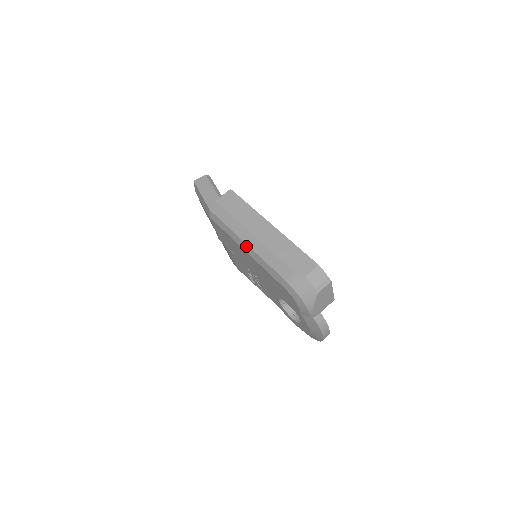
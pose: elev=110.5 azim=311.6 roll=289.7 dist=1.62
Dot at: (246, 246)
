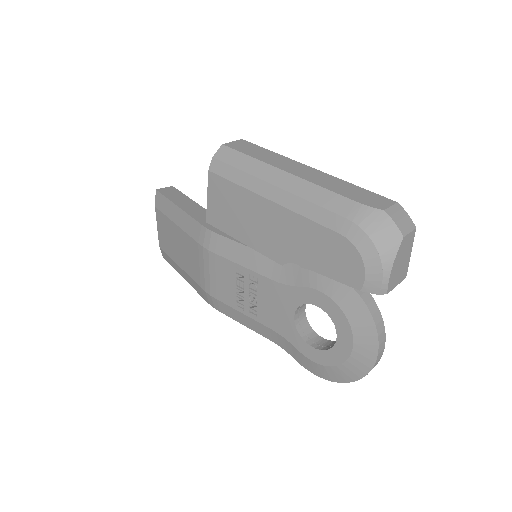
Dot at: (274, 190)
